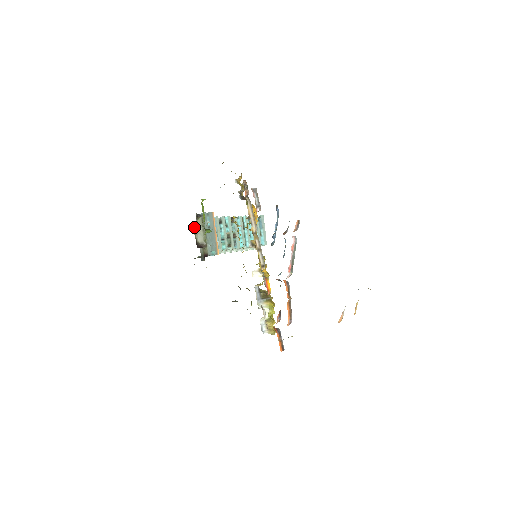
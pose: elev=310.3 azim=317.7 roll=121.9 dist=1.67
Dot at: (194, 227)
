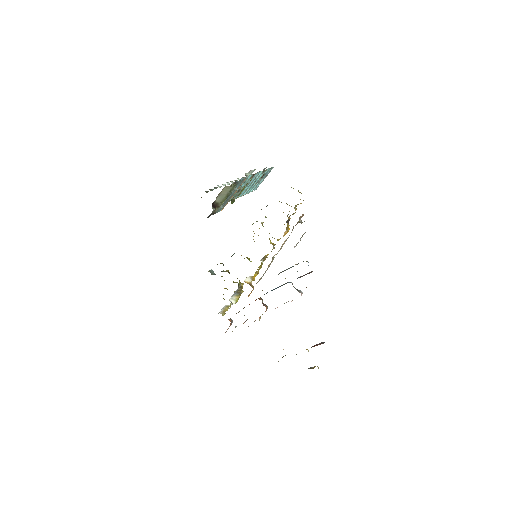
Dot at: (223, 189)
